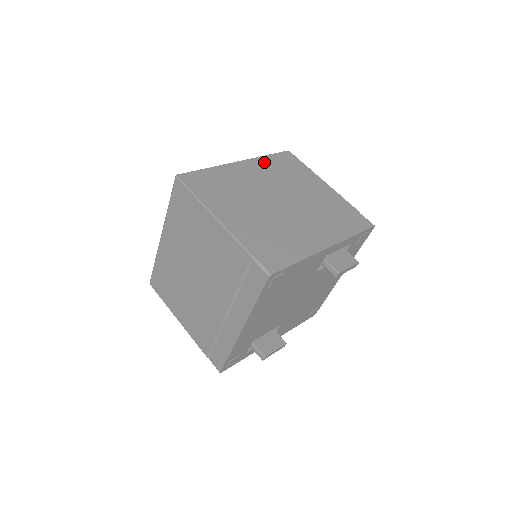
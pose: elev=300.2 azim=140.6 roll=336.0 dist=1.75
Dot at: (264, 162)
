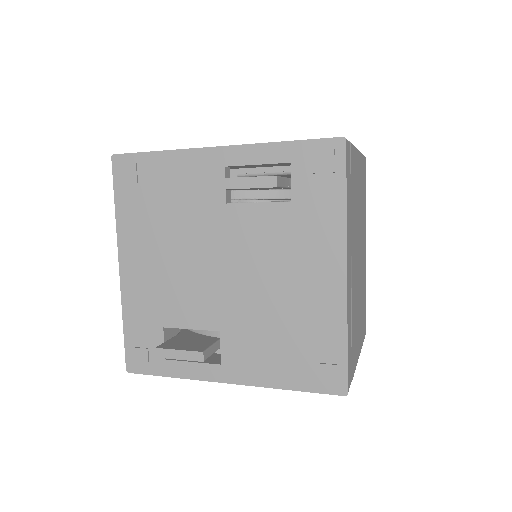
Dot at: occluded
